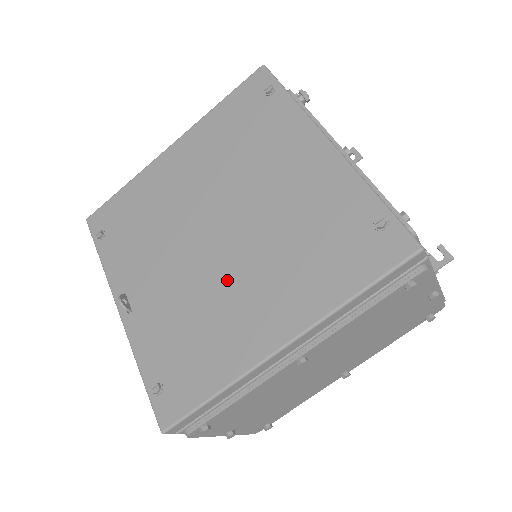
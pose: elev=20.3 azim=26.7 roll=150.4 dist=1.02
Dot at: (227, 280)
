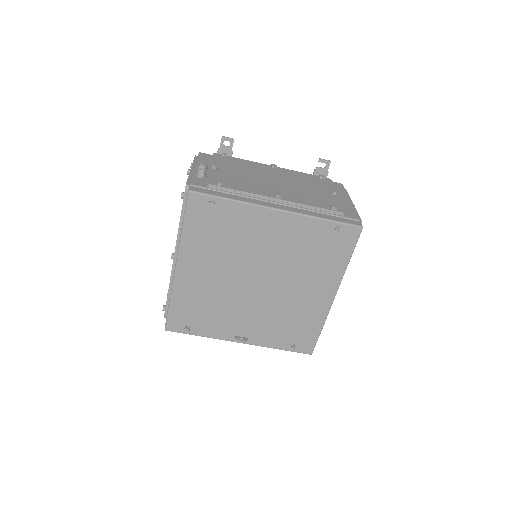
Dot at: (285, 295)
